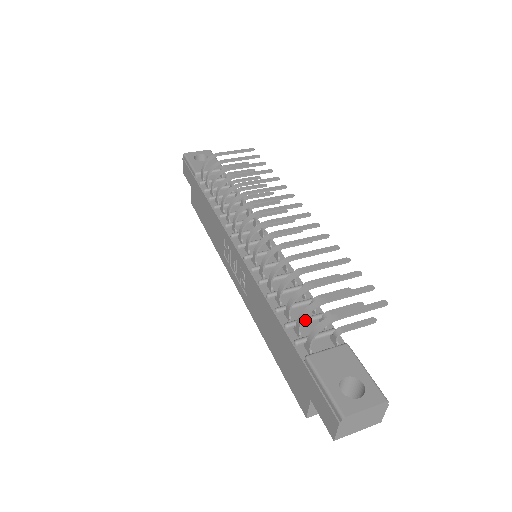
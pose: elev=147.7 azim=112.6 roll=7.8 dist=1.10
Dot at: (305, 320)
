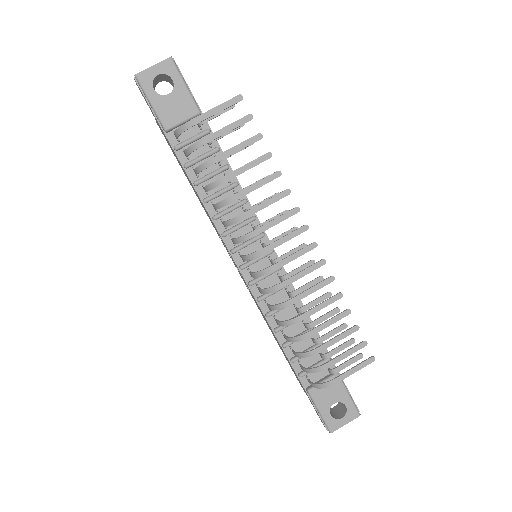
Dot at: occluded
